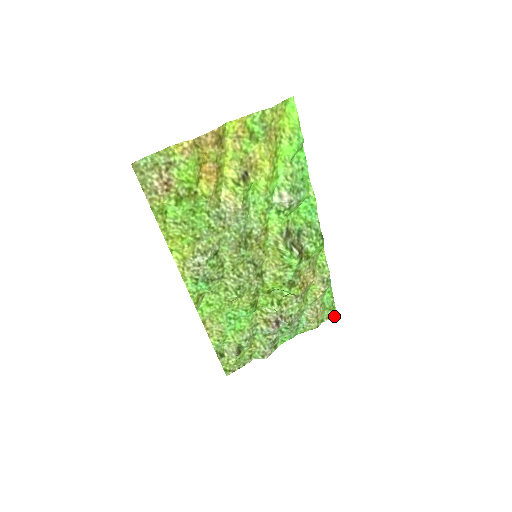
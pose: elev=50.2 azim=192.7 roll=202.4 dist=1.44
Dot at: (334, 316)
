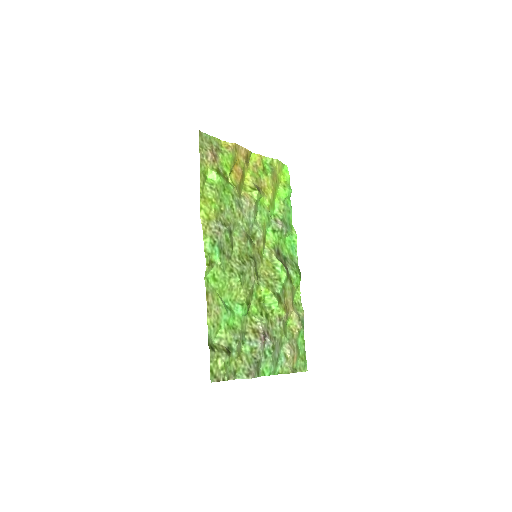
Dot at: (305, 371)
